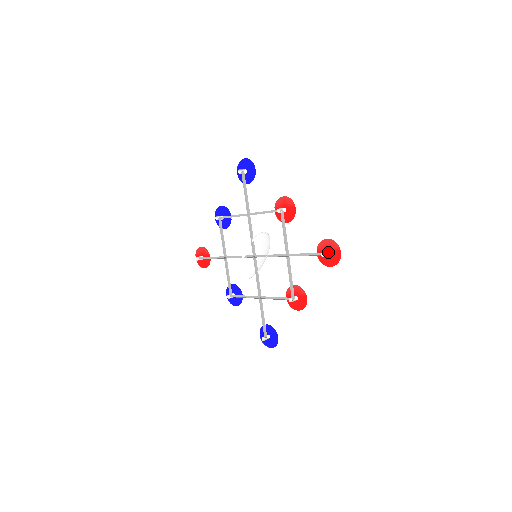
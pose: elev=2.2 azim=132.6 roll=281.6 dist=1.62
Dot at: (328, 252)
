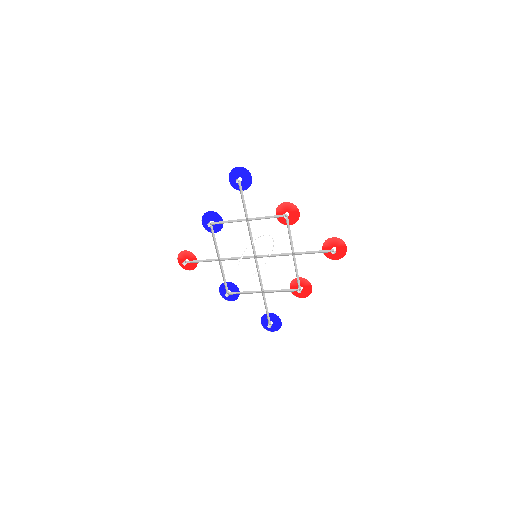
Dot at: (334, 248)
